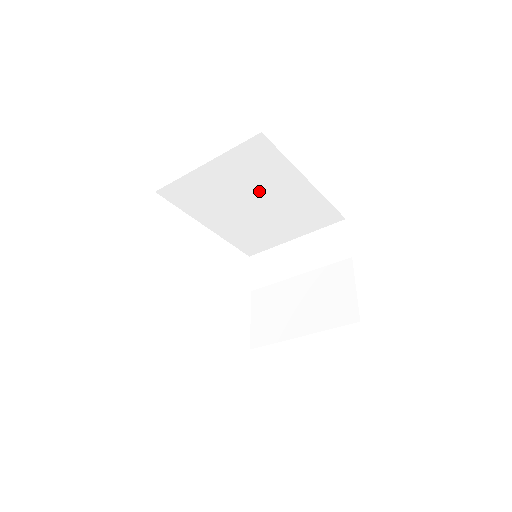
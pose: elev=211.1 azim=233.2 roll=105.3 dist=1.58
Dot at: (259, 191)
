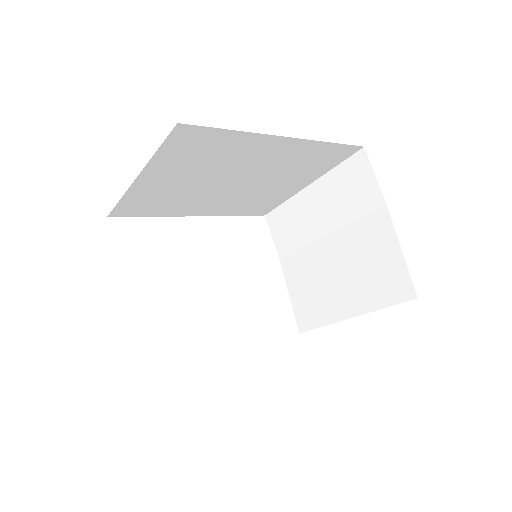
Dot at: (228, 170)
